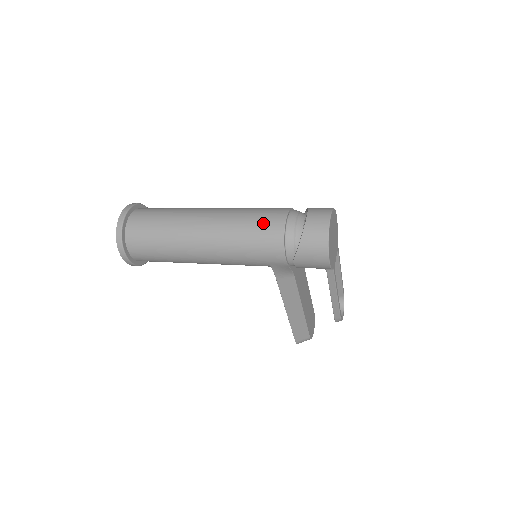
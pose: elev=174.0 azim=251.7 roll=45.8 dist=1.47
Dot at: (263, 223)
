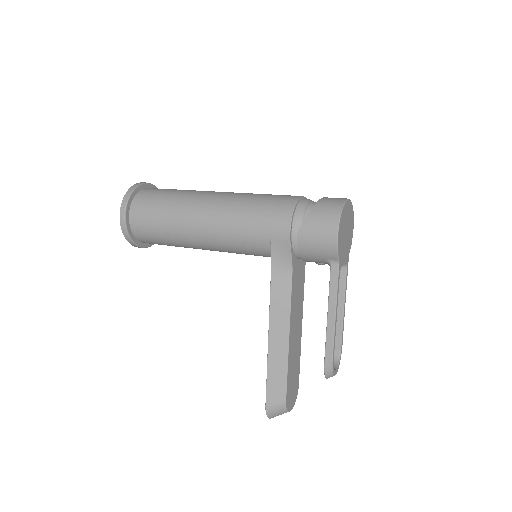
Dot at: (277, 196)
